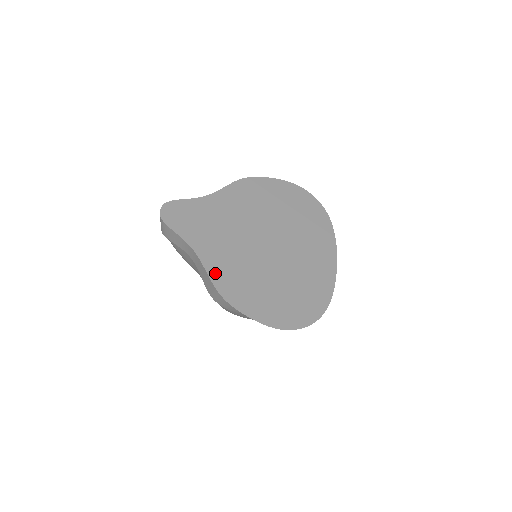
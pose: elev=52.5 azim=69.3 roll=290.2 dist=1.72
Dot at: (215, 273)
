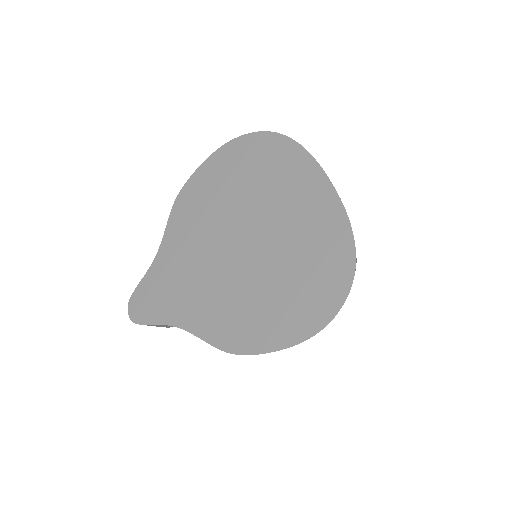
Dot at: (210, 333)
